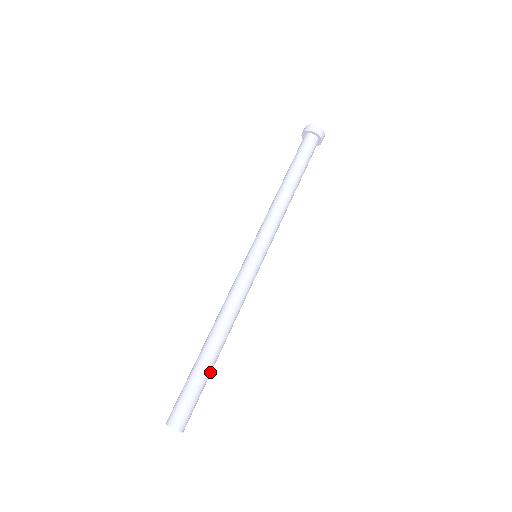
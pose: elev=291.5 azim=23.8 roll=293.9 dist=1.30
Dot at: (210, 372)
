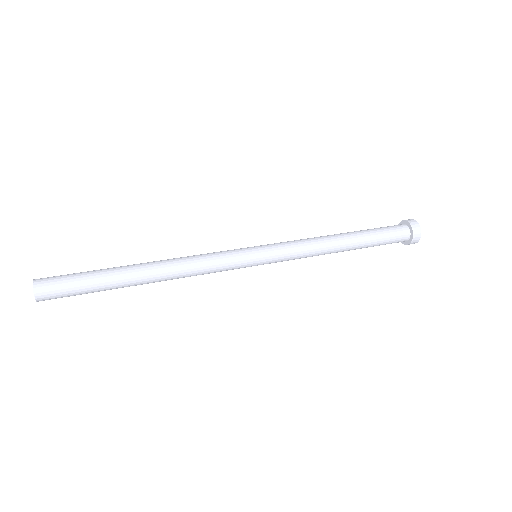
Dot at: (113, 283)
